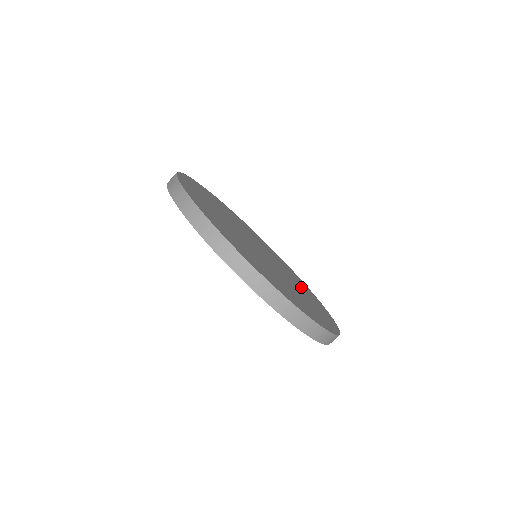
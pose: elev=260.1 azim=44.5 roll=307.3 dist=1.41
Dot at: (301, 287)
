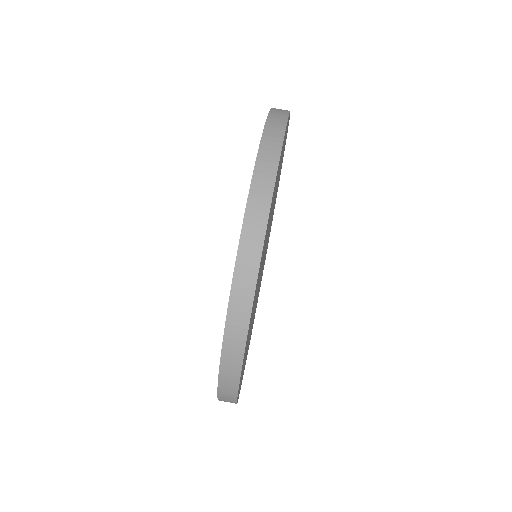
Dot at: occluded
